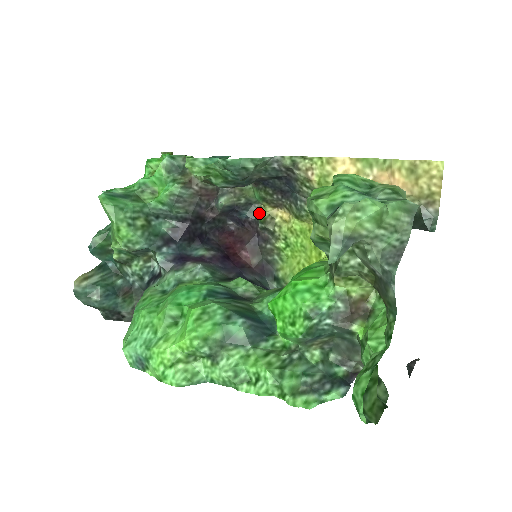
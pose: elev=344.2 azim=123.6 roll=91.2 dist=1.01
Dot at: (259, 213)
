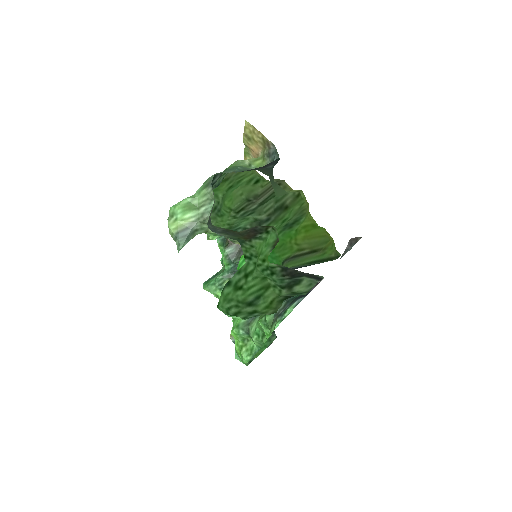
Dot at: occluded
